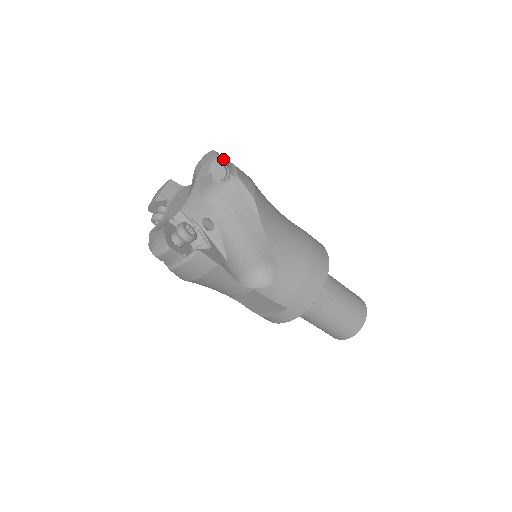
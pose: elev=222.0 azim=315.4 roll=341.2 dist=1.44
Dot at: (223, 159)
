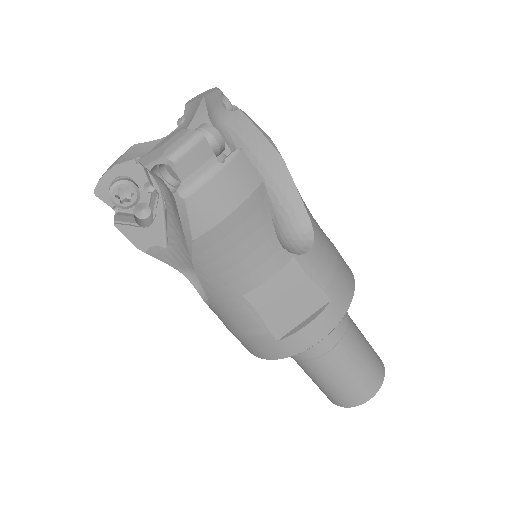
Dot at: occluded
